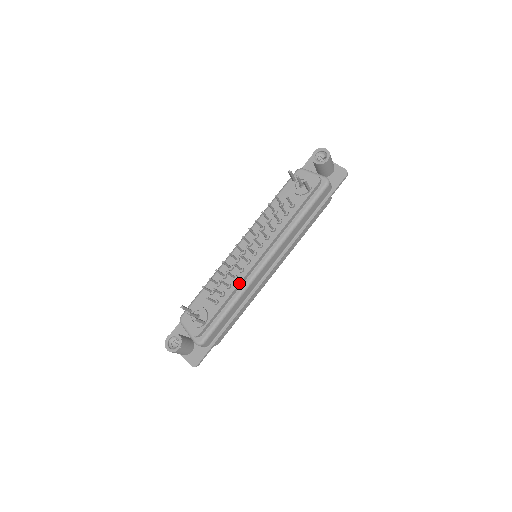
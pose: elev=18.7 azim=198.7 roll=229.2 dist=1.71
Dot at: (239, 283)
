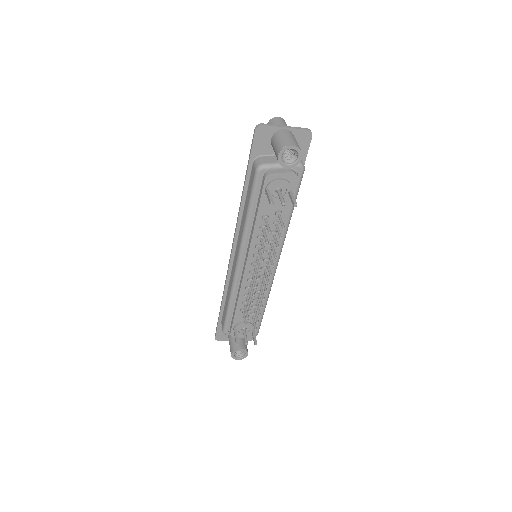
Dot at: occluded
